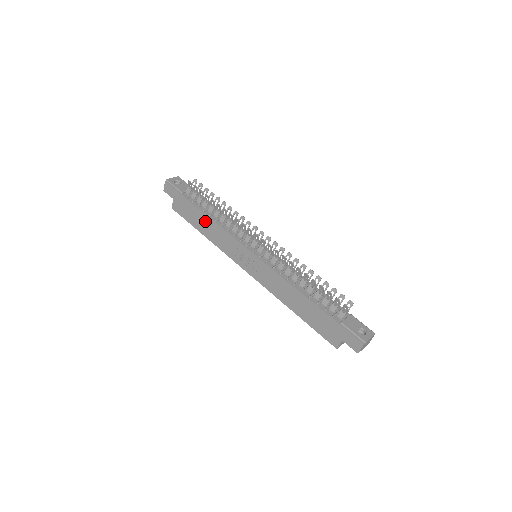
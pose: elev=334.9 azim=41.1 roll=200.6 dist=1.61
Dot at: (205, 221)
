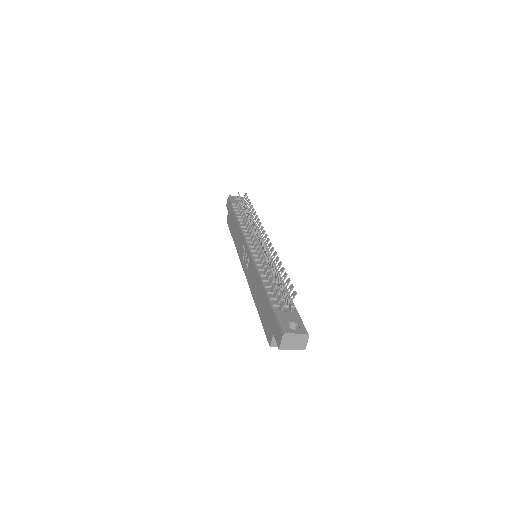
Dot at: (235, 225)
